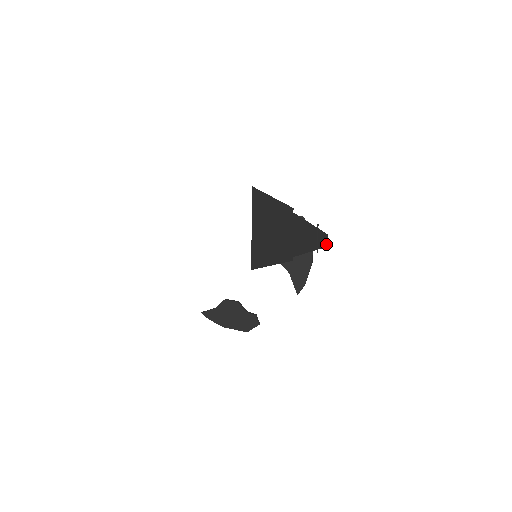
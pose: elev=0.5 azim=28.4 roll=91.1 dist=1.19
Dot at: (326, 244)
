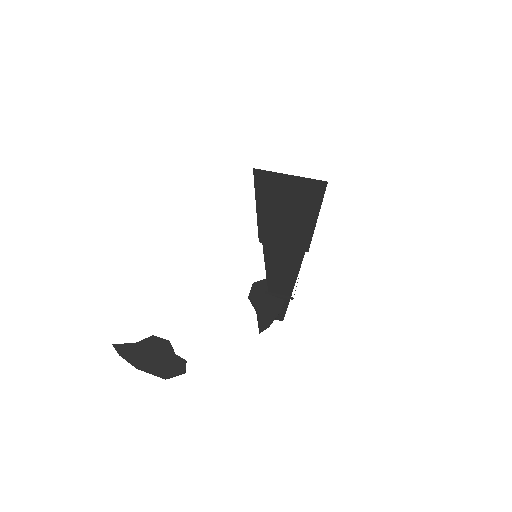
Dot at: (284, 316)
